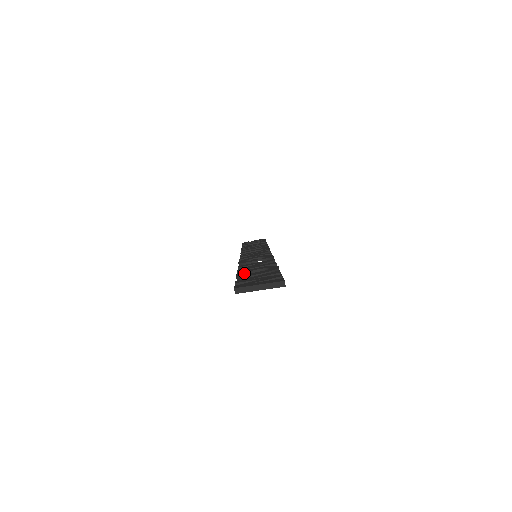
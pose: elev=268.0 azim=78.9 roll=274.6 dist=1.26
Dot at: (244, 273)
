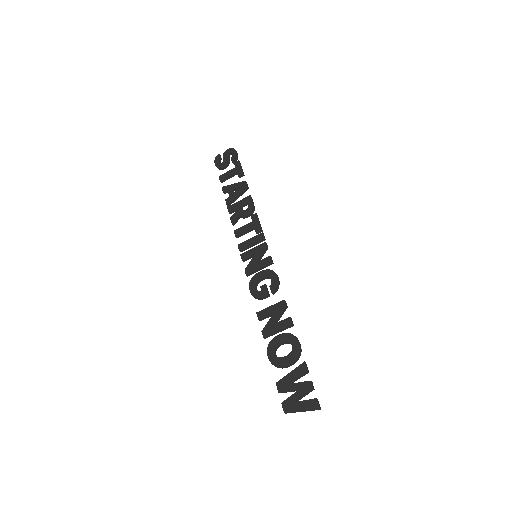
Dot at: (274, 355)
